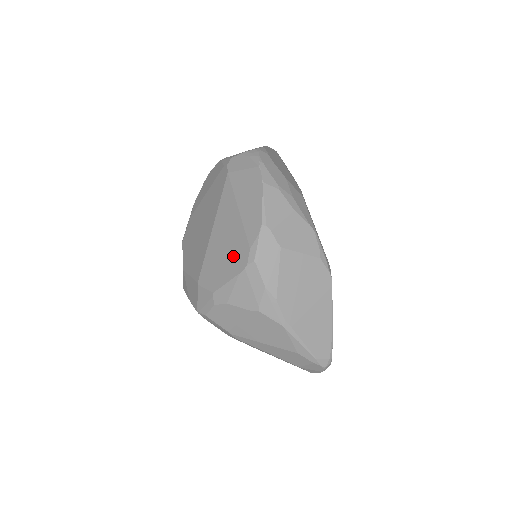
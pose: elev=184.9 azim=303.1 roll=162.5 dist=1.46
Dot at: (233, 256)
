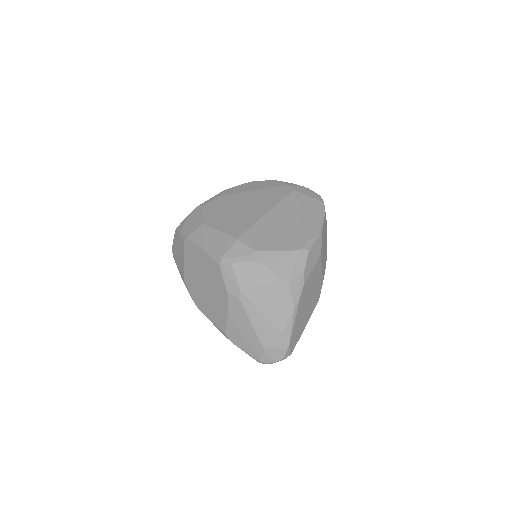
Dot at: (288, 238)
